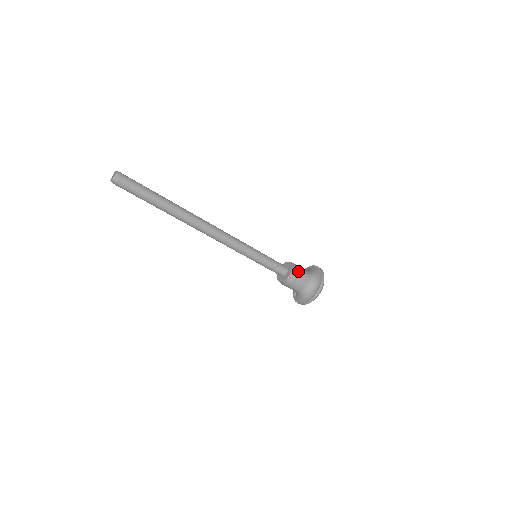
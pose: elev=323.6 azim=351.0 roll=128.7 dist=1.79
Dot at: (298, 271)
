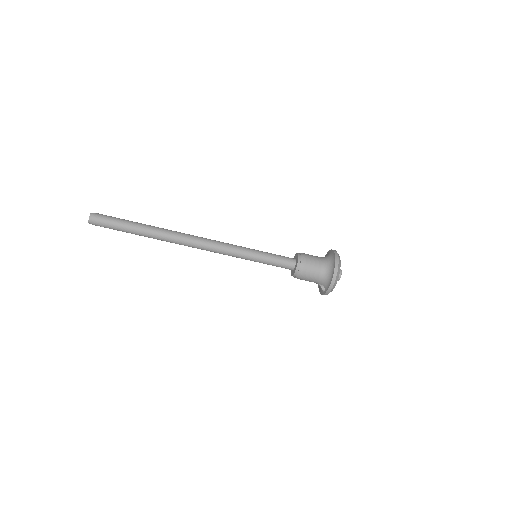
Dot at: (305, 254)
